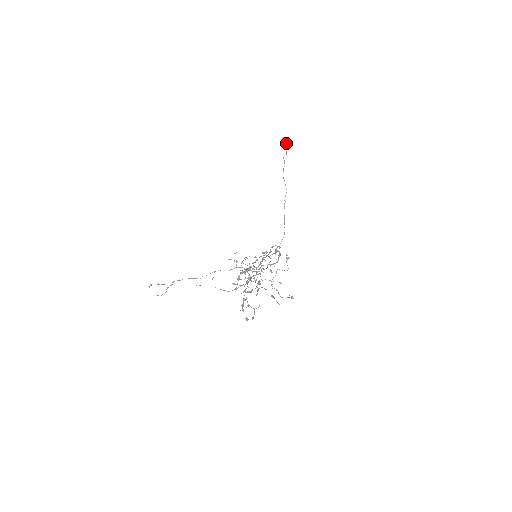
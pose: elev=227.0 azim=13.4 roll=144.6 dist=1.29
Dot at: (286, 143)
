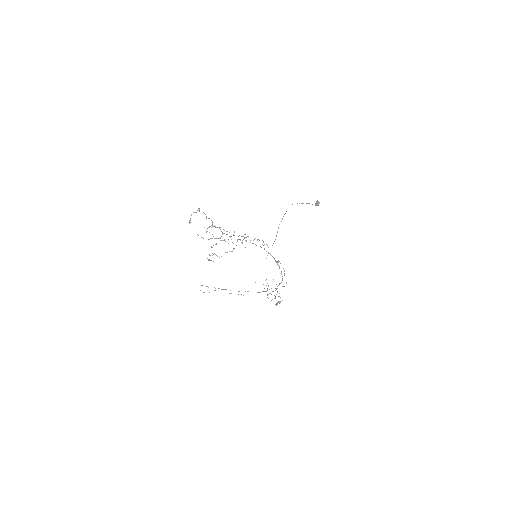
Dot at: (318, 205)
